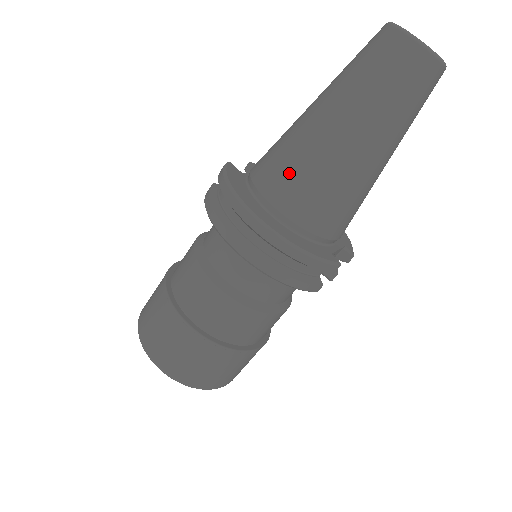
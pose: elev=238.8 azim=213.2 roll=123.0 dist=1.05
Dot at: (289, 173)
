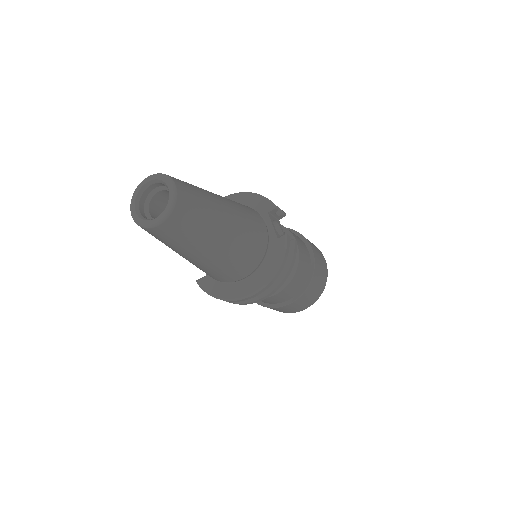
Dot at: (226, 273)
